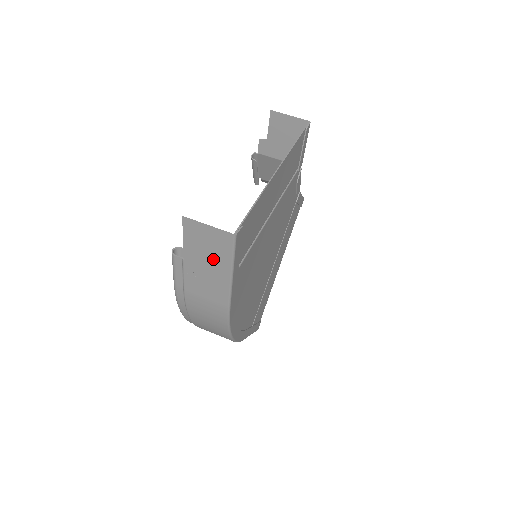
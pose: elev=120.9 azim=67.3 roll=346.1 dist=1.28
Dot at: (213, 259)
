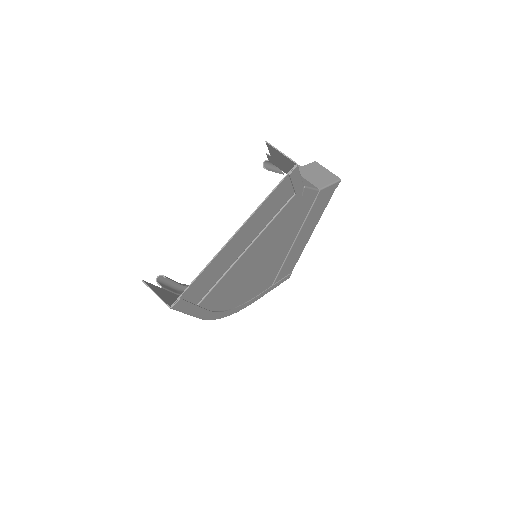
Dot at: occluded
